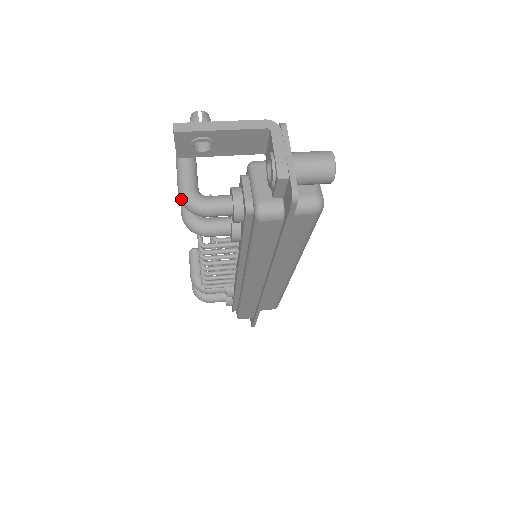
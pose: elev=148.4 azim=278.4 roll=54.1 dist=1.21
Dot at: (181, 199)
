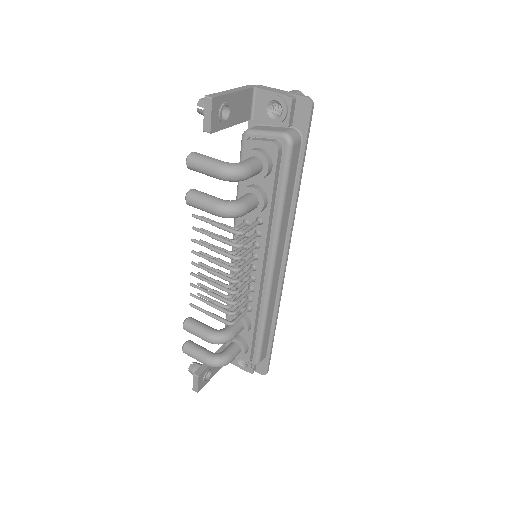
Dot at: (226, 172)
